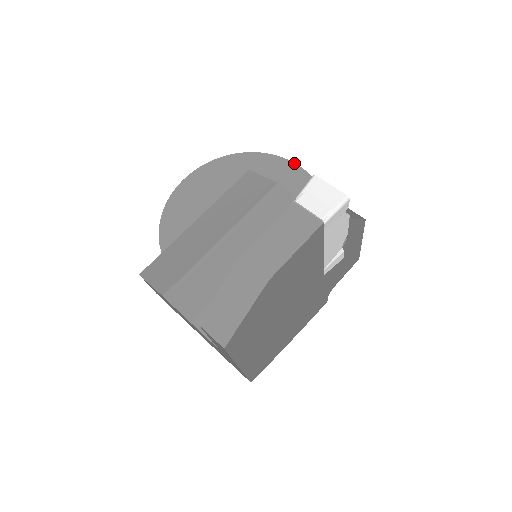
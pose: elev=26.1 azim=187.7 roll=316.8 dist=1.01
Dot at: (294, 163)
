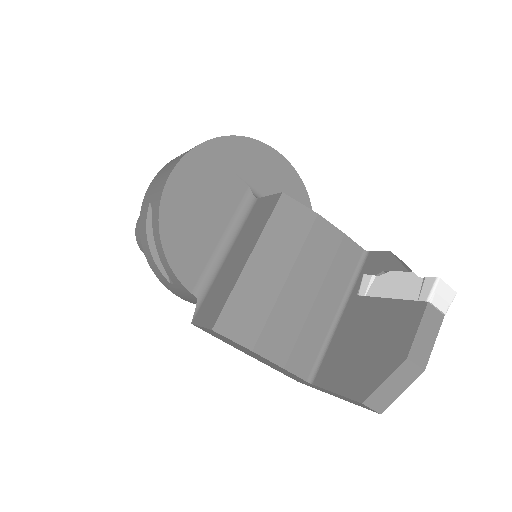
Dot at: (277, 151)
